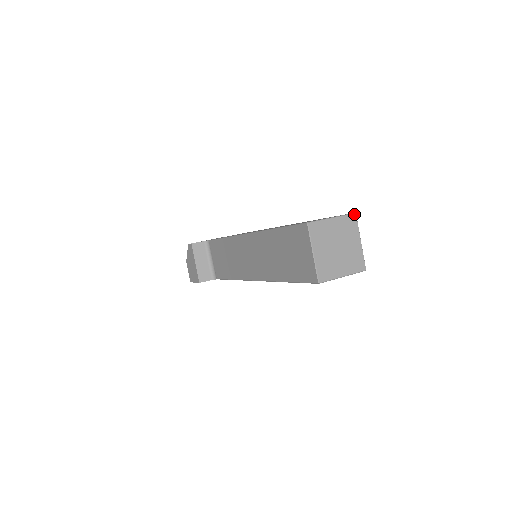
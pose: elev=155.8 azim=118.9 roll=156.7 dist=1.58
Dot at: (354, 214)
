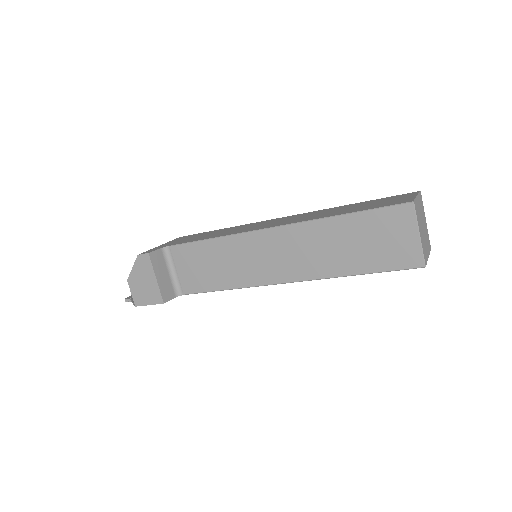
Dot at: (420, 192)
